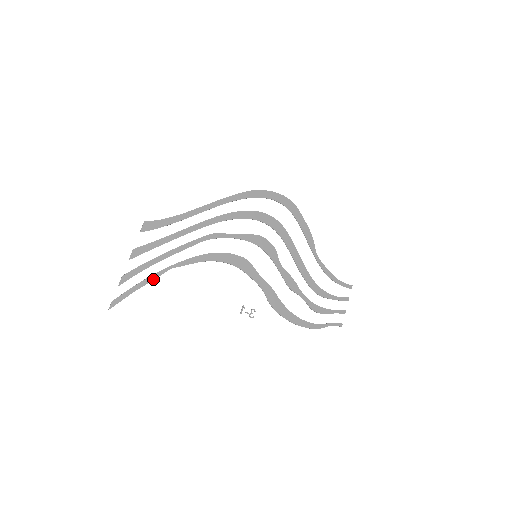
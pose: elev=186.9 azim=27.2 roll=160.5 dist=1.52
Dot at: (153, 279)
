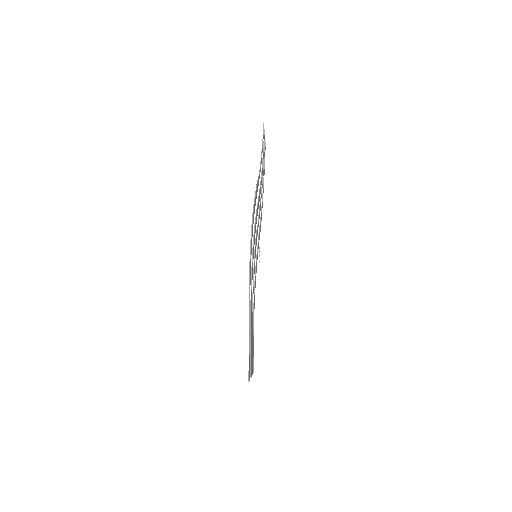
Dot at: occluded
